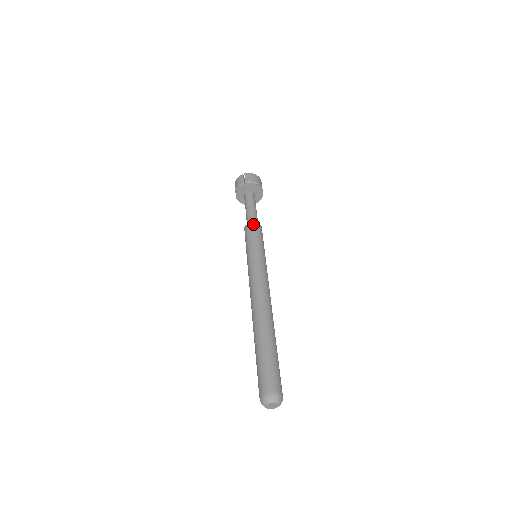
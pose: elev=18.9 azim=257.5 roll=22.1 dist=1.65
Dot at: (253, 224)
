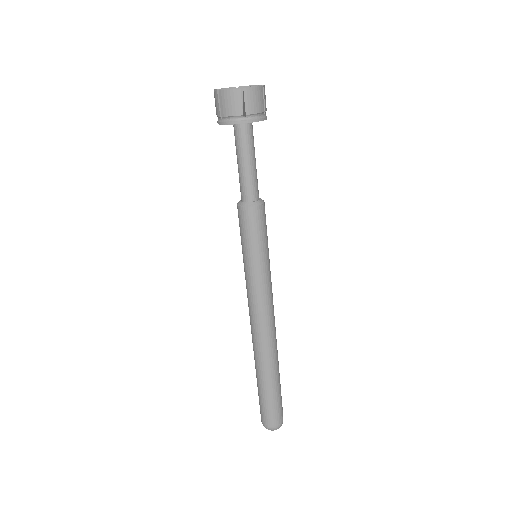
Dot at: (257, 211)
